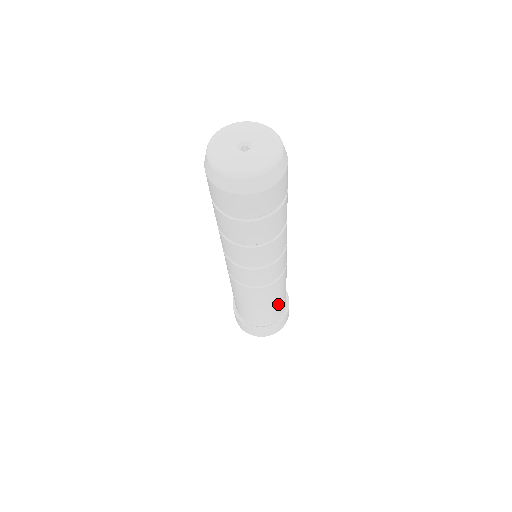
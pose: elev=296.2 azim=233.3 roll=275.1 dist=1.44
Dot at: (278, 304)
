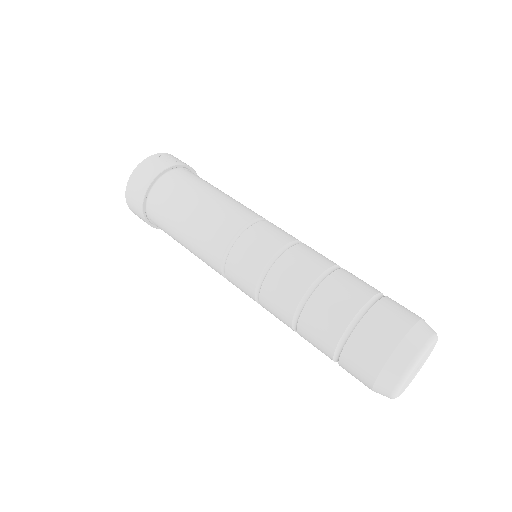
Dot at: occluded
